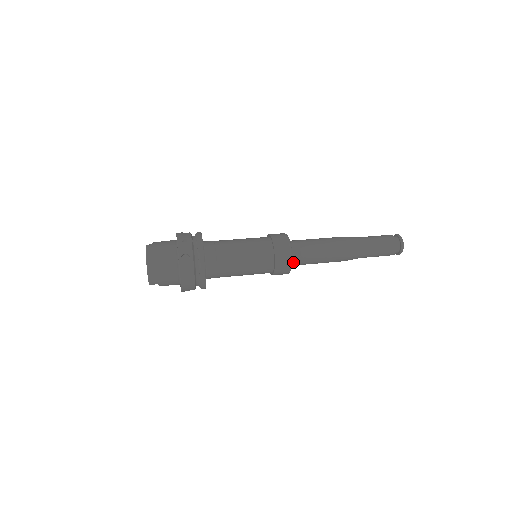
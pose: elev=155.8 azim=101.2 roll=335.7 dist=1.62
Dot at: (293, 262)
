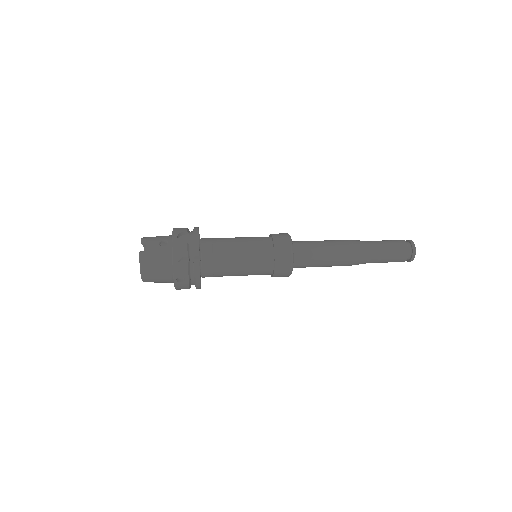
Dot at: (293, 267)
